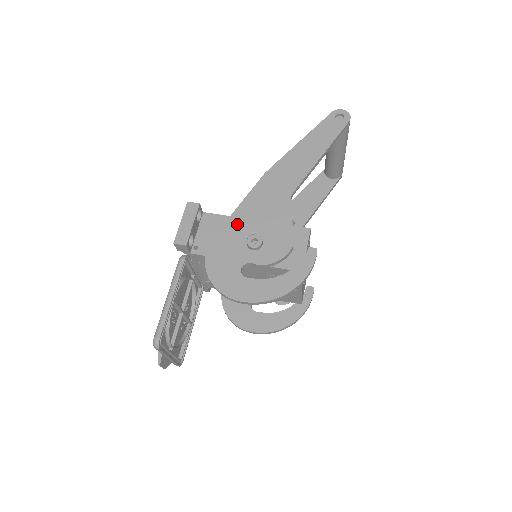
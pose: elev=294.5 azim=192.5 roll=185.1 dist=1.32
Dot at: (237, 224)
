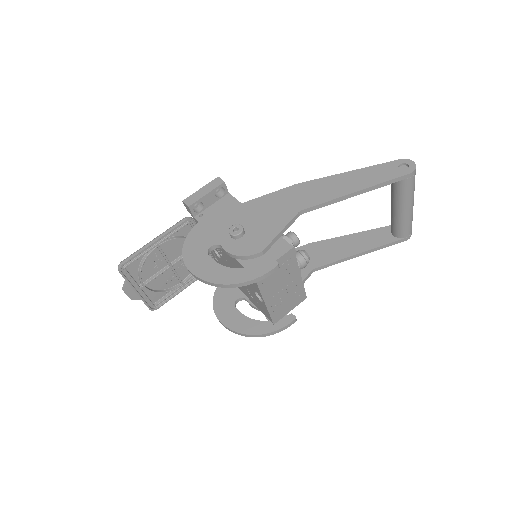
Dot at: (239, 212)
